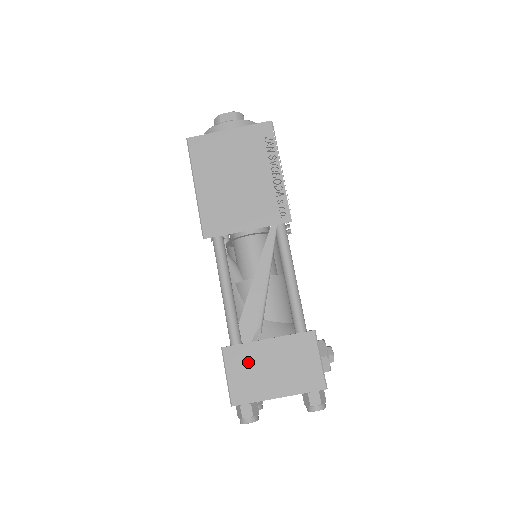
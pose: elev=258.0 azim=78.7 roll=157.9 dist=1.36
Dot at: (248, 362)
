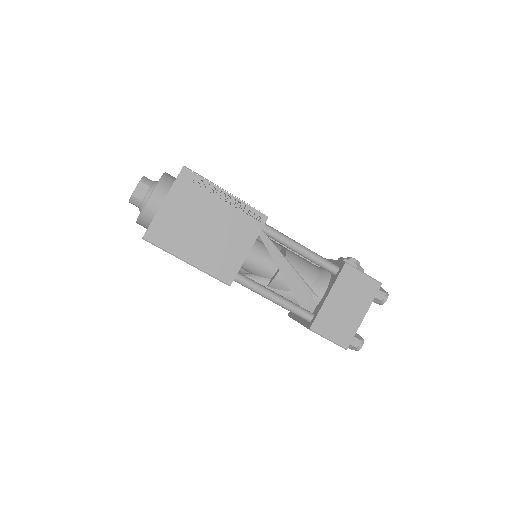
Dot at: (331, 319)
